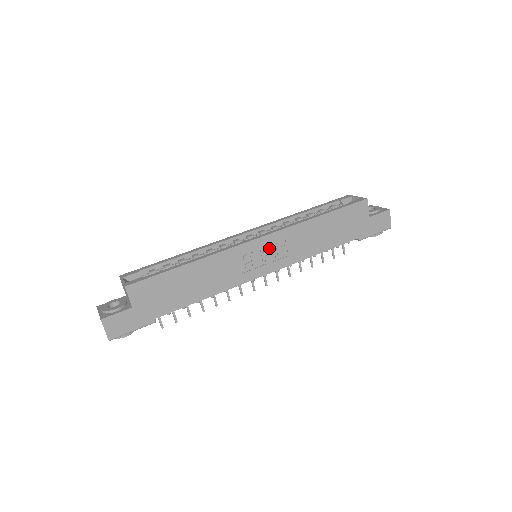
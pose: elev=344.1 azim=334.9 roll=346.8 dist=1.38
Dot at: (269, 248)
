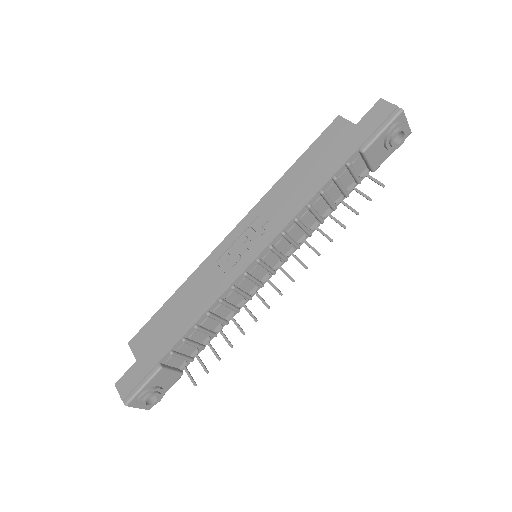
Dot at: (247, 234)
